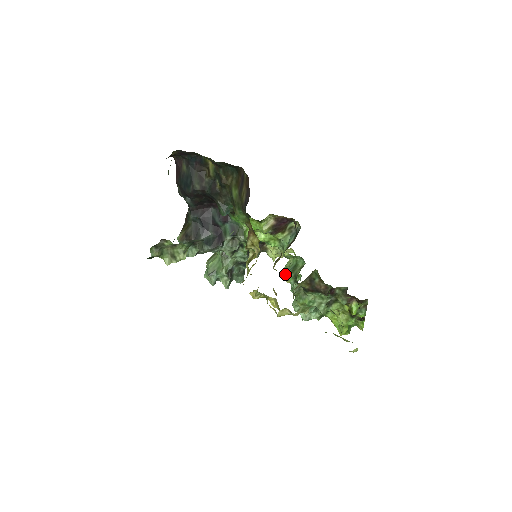
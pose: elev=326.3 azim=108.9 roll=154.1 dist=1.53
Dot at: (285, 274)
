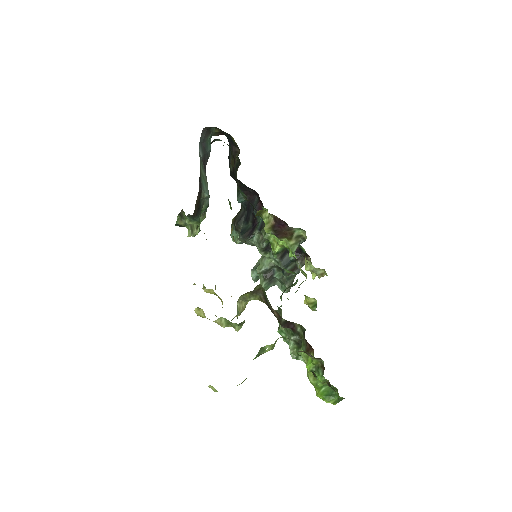
Dot at: occluded
